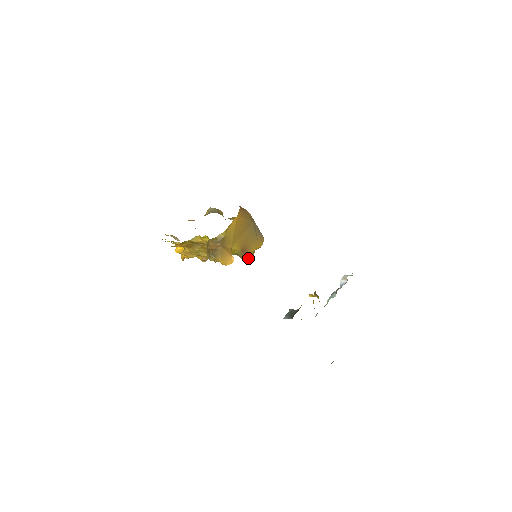
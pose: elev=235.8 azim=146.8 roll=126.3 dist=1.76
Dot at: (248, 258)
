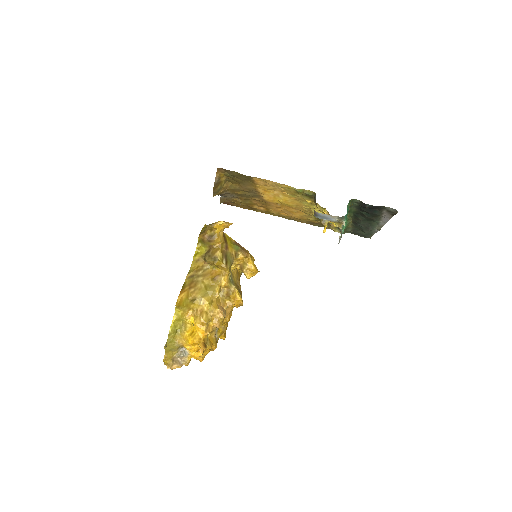
Dot at: (251, 259)
